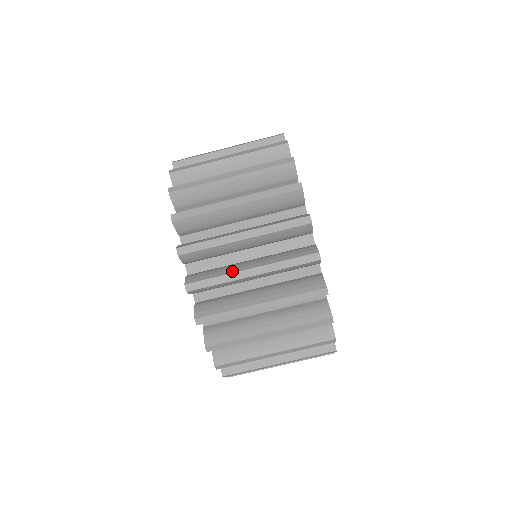
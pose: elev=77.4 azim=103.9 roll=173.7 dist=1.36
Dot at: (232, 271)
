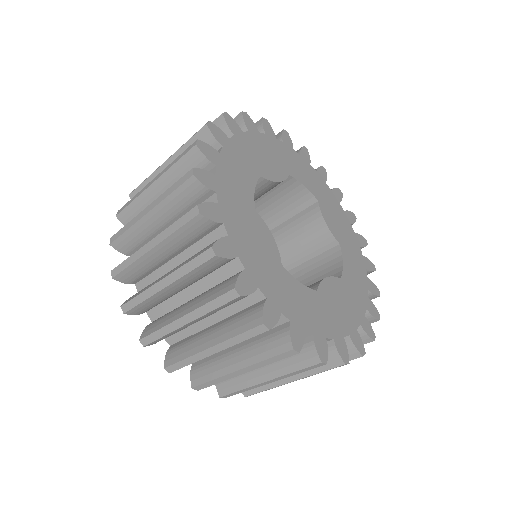
Dot at: (150, 285)
